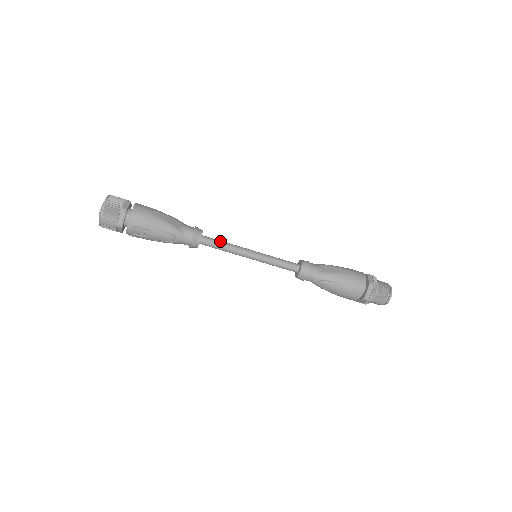
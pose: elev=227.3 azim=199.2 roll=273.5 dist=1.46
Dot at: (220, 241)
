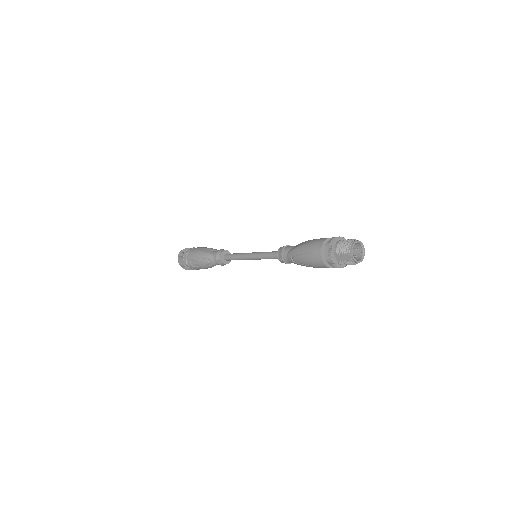
Dot at: (234, 253)
